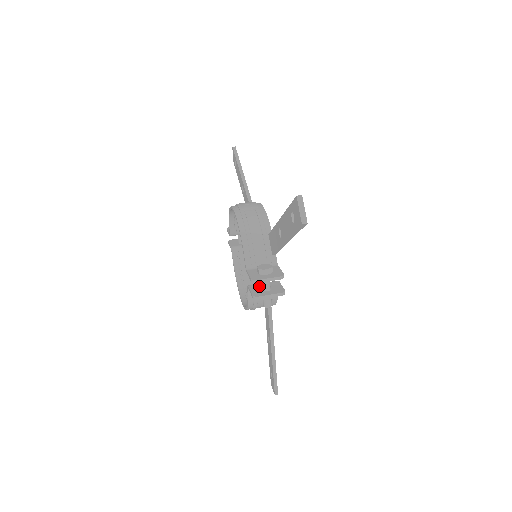
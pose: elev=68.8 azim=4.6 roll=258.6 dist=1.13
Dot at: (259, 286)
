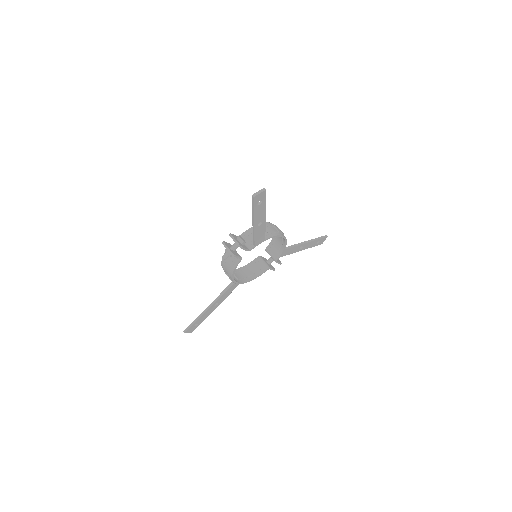
Dot at: occluded
